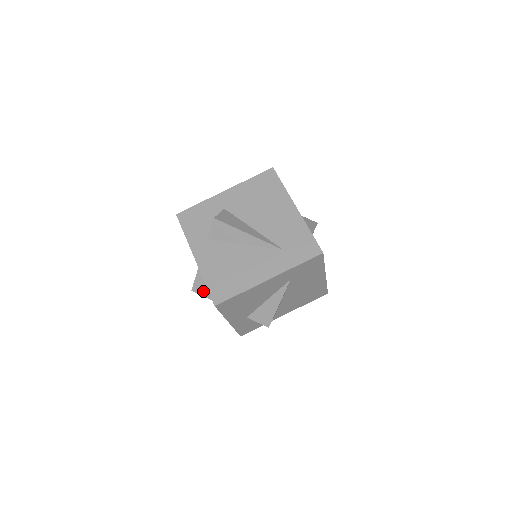
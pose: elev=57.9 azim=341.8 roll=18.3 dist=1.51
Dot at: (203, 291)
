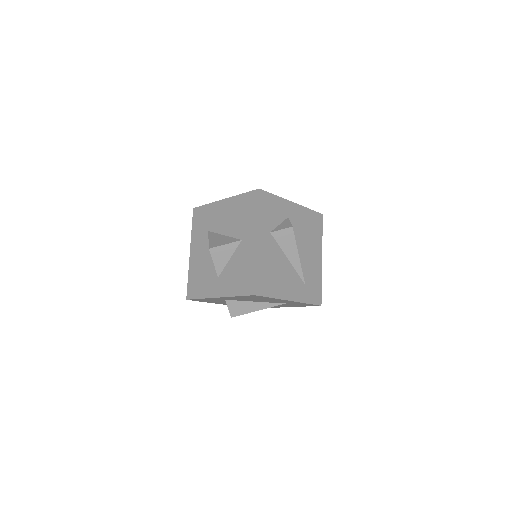
Dot at: (218, 257)
